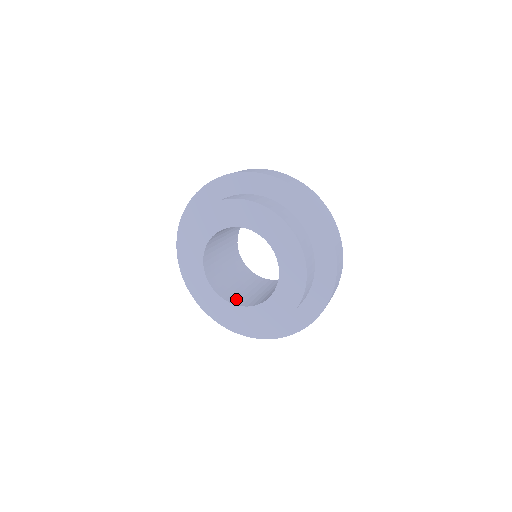
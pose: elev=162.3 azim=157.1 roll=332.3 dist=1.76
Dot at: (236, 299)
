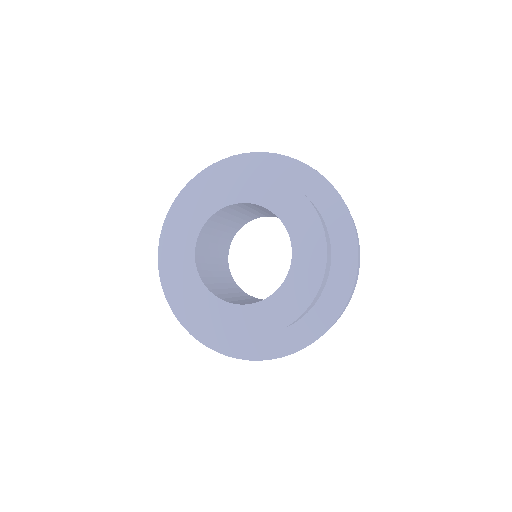
Dot at: occluded
